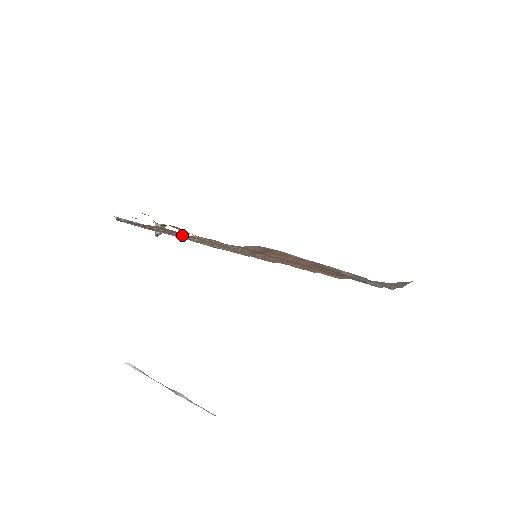
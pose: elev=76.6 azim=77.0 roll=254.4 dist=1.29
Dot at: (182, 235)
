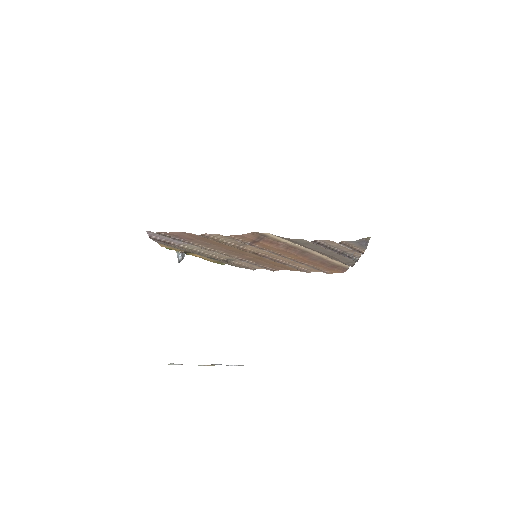
Dot at: (197, 244)
